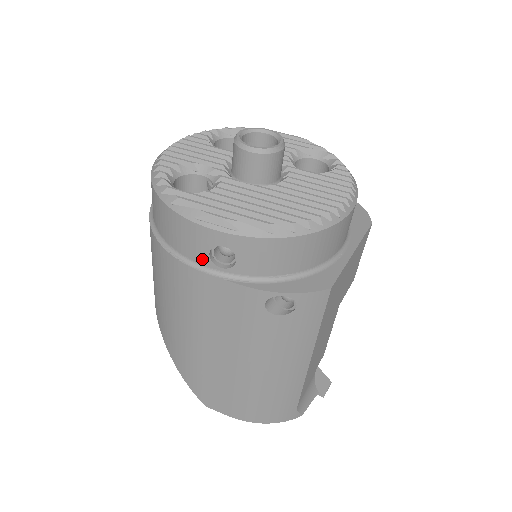
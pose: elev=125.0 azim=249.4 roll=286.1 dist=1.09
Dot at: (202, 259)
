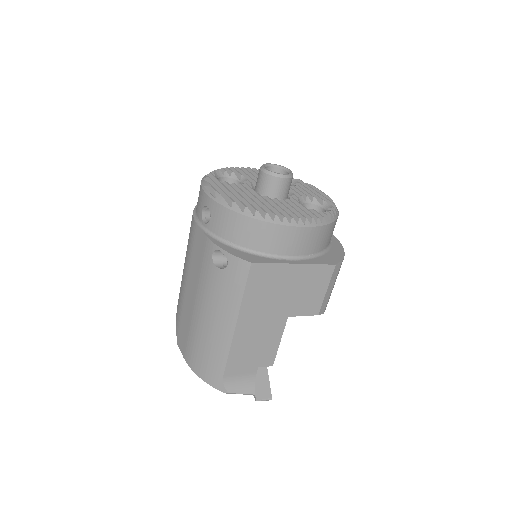
Dot at: (200, 215)
